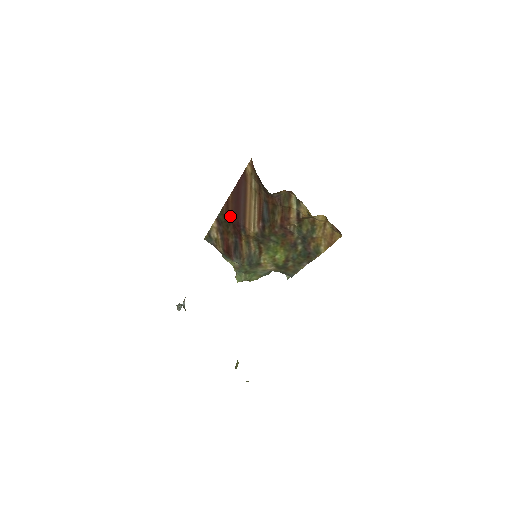
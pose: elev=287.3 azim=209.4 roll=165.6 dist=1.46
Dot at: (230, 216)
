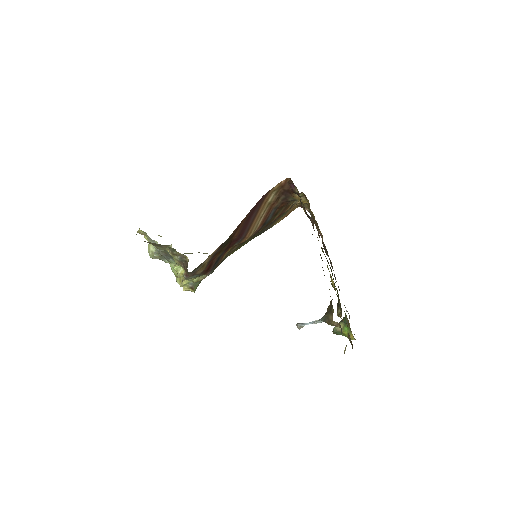
Dot at: (236, 235)
